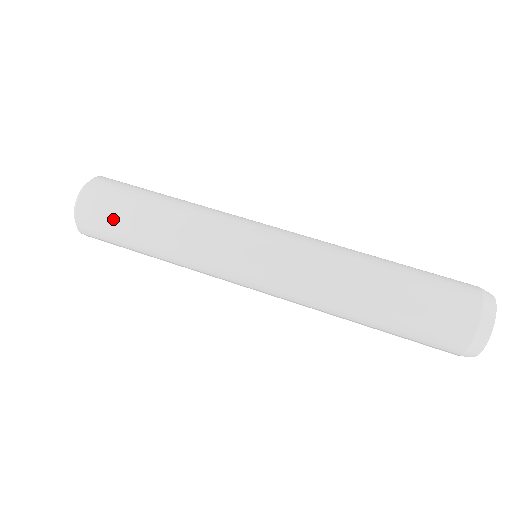
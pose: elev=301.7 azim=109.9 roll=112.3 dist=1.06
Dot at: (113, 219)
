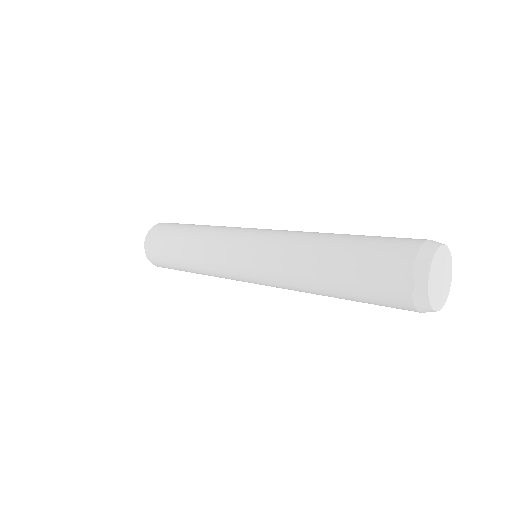
Dot at: (174, 226)
